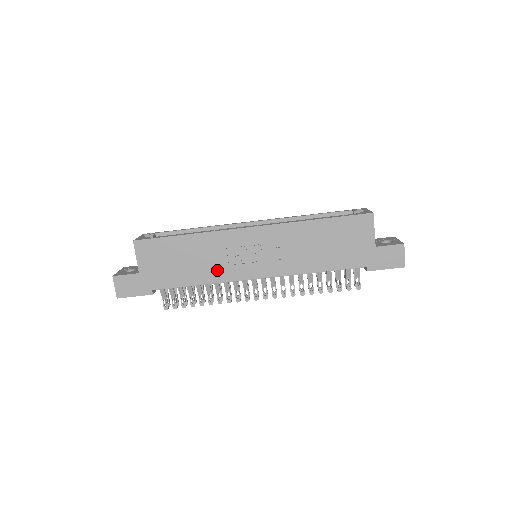
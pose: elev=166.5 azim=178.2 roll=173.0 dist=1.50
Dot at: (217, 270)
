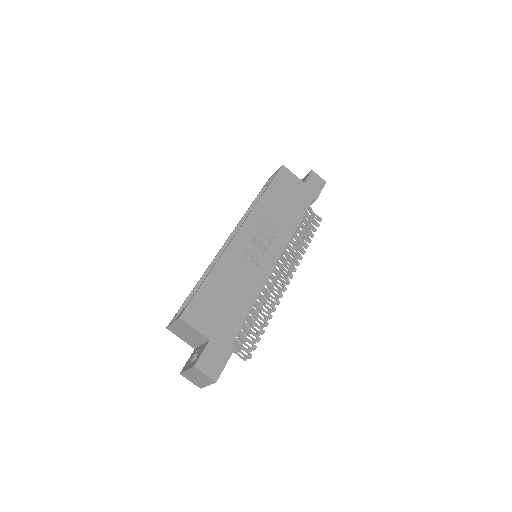
Dot at: (252, 280)
